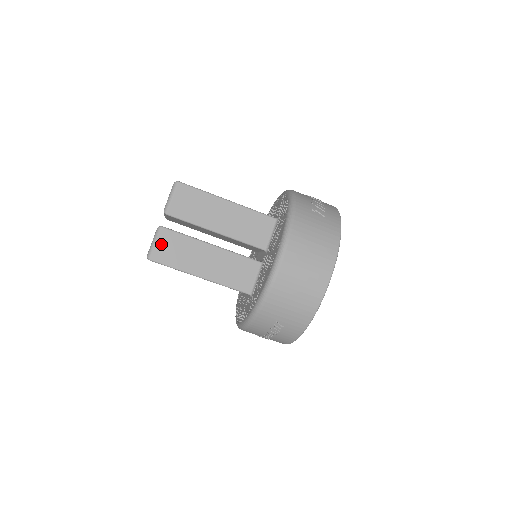
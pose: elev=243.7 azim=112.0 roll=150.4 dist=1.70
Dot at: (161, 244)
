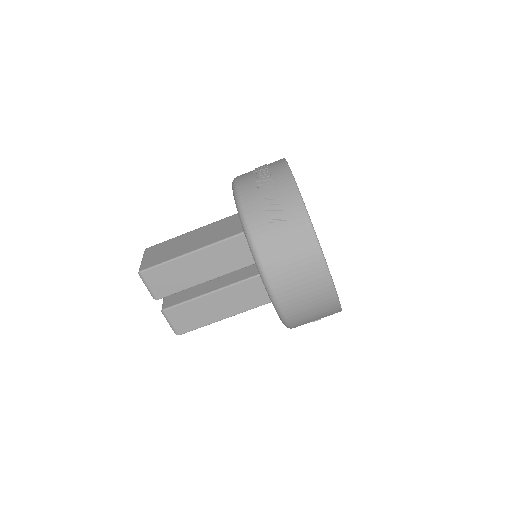
Dot at: (175, 321)
